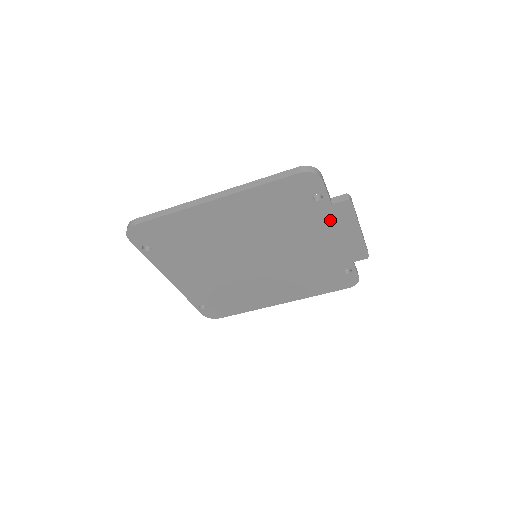
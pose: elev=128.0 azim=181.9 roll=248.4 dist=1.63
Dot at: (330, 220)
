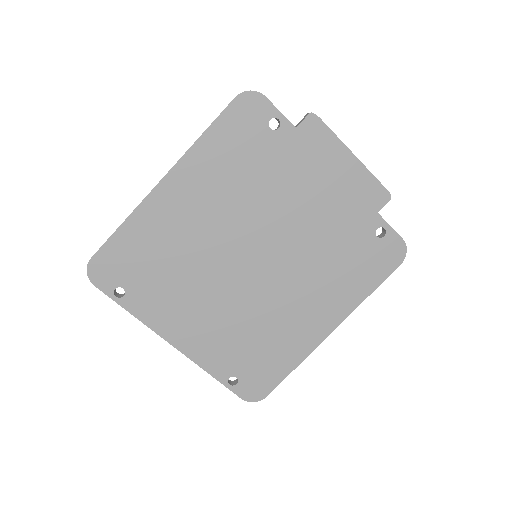
Dot at: (308, 154)
